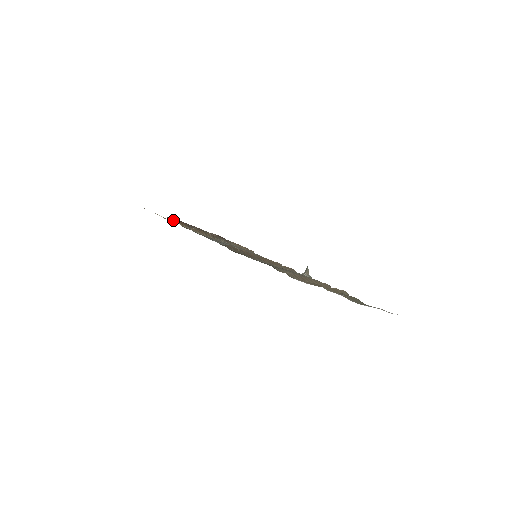
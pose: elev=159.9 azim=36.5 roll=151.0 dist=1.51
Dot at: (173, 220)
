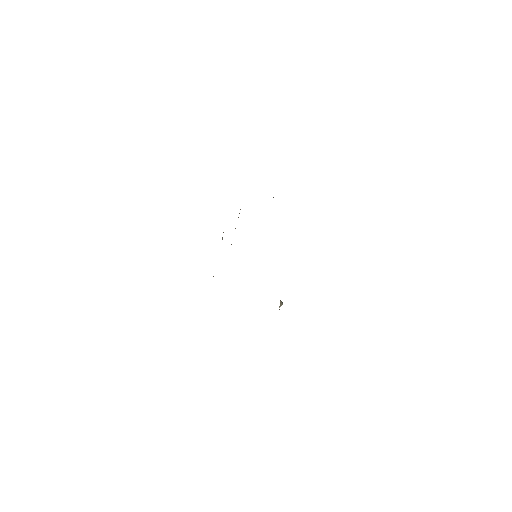
Dot at: occluded
